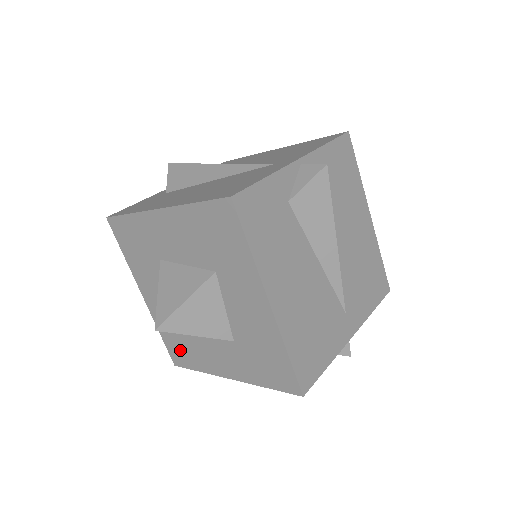
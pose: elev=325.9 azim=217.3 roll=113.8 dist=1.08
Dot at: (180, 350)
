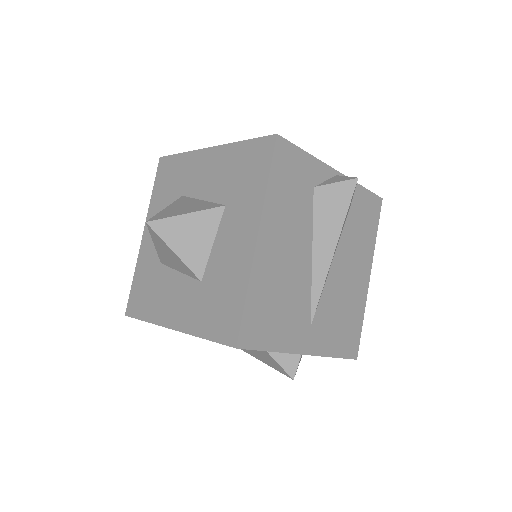
Dot at: (142, 295)
